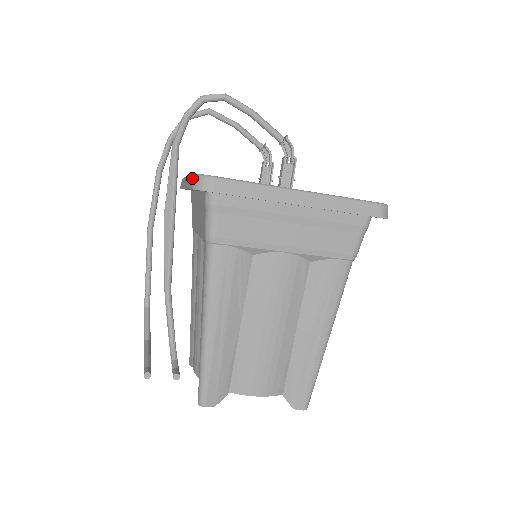
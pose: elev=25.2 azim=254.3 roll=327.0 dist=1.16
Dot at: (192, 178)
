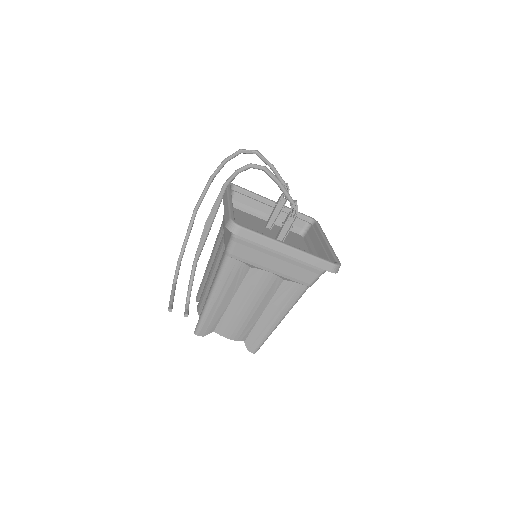
Dot at: (228, 217)
